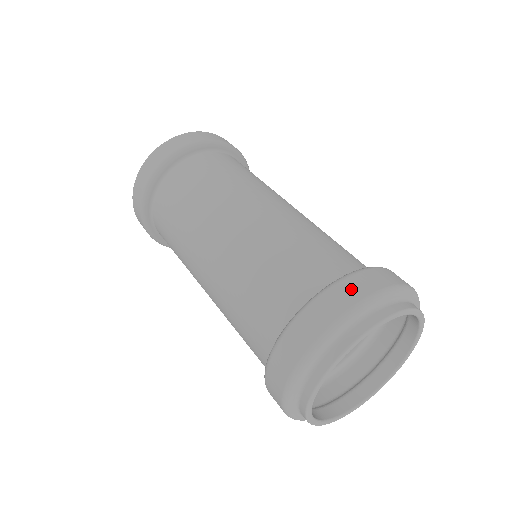
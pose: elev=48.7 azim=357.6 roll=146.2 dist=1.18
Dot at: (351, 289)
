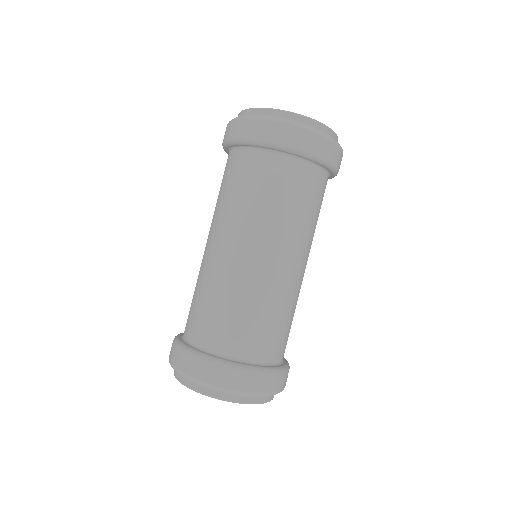
Dot at: (179, 359)
